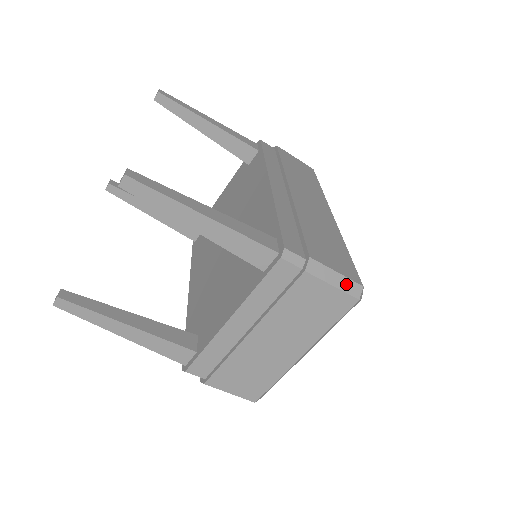
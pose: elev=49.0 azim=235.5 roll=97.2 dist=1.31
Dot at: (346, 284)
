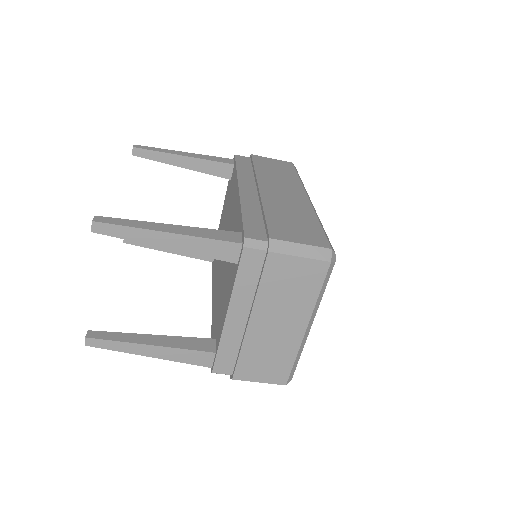
Dot at: (313, 252)
